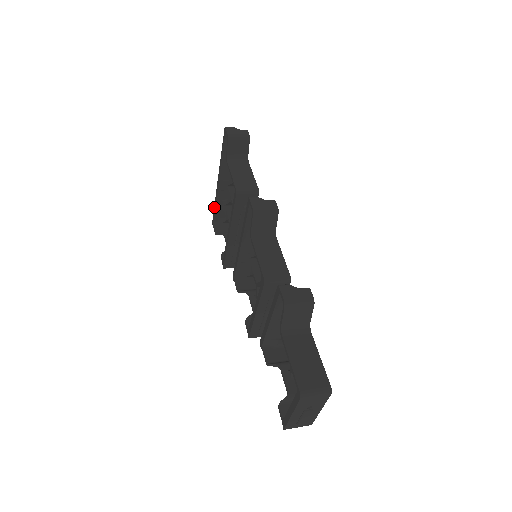
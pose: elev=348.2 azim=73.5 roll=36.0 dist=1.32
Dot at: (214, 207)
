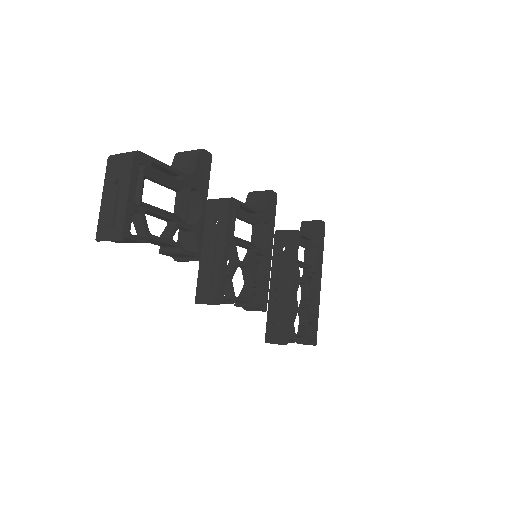
Dot at: occluded
